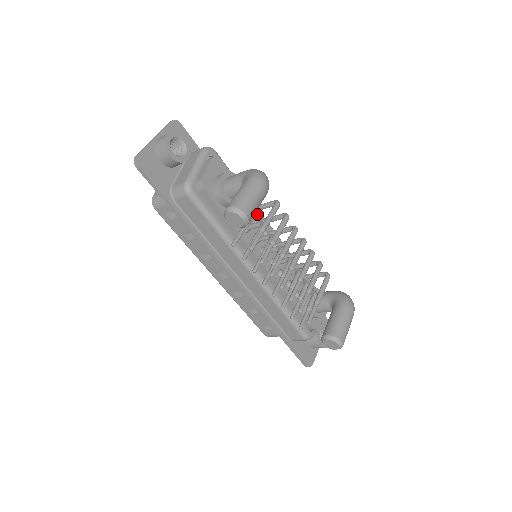
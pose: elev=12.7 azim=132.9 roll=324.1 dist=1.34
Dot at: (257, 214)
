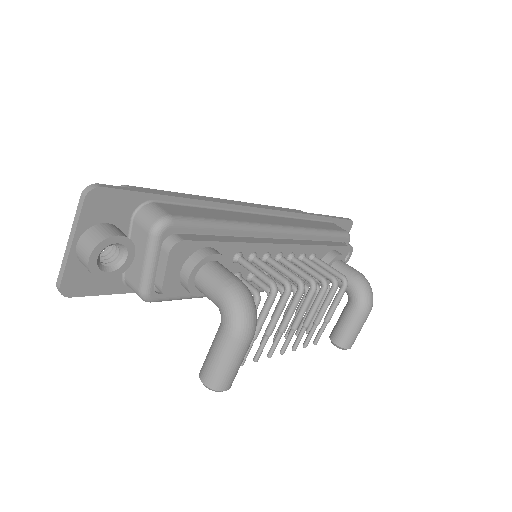
Dot at: (251, 248)
